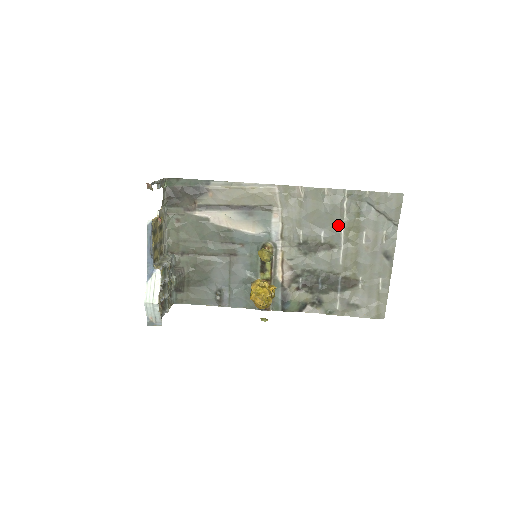
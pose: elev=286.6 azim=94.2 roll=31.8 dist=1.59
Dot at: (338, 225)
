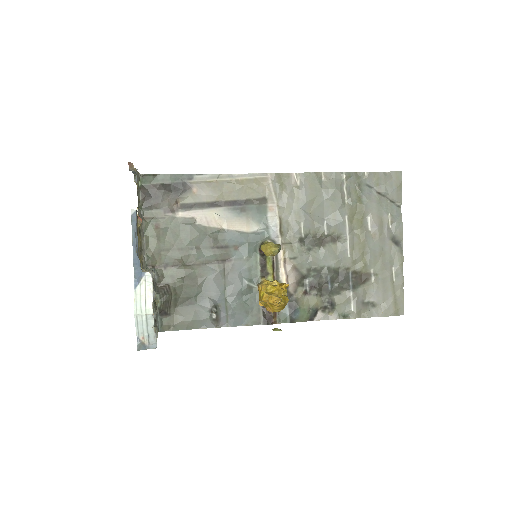
Dot at: (341, 212)
